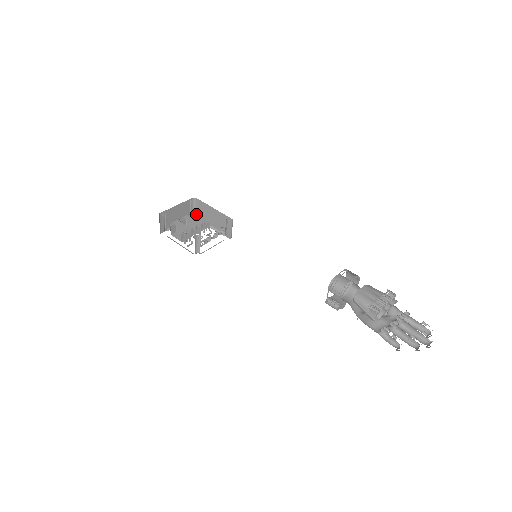
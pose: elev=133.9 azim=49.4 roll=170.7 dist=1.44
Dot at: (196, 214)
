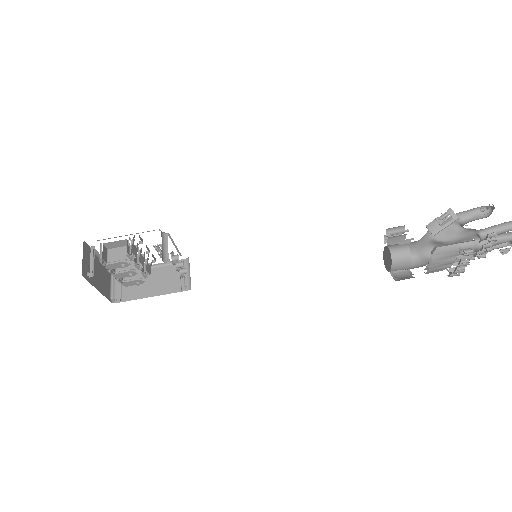
Dot at: (116, 268)
